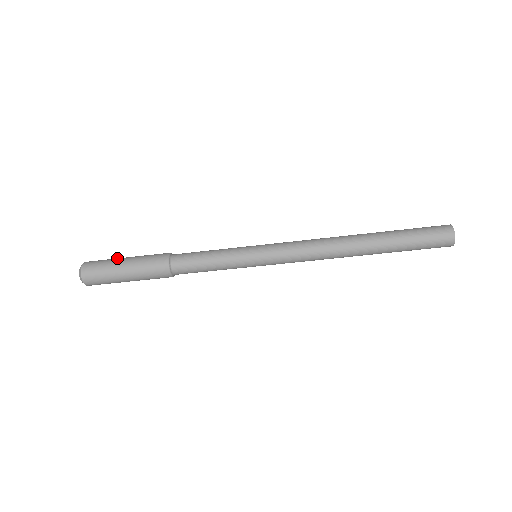
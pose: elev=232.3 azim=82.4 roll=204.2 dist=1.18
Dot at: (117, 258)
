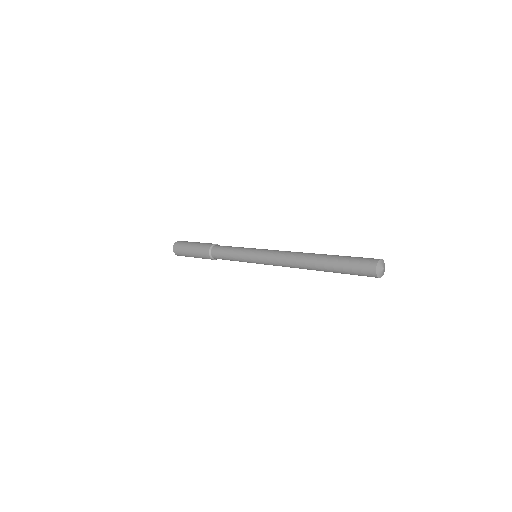
Dot at: (187, 245)
